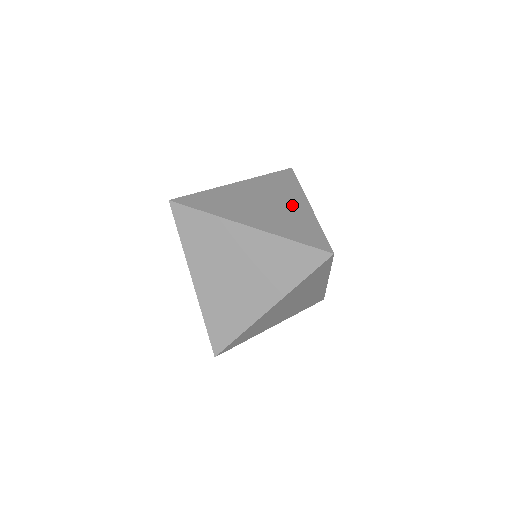
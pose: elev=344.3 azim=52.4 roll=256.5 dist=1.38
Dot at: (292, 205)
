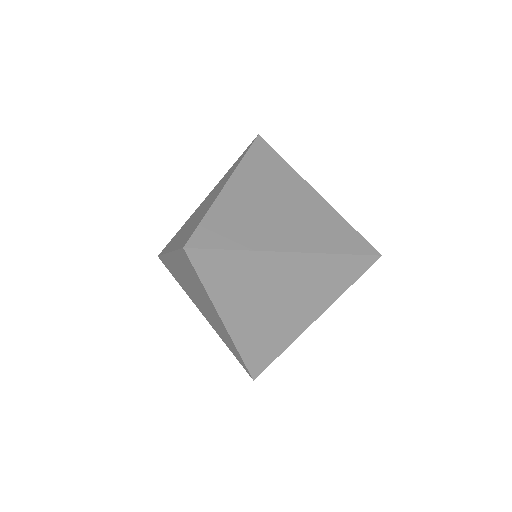
Dot at: (302, 199)
